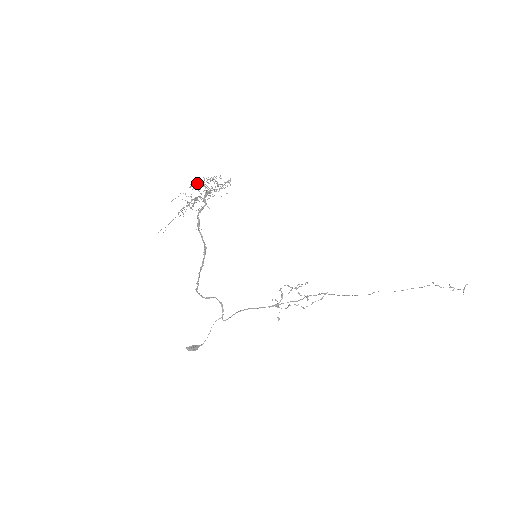
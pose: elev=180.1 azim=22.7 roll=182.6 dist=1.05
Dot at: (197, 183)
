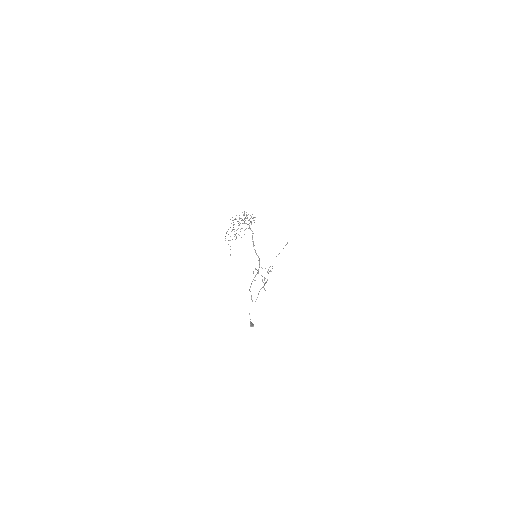
Dot at: (239, 219)
